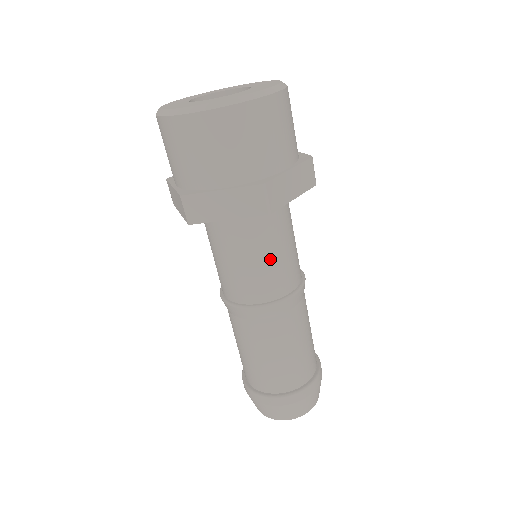
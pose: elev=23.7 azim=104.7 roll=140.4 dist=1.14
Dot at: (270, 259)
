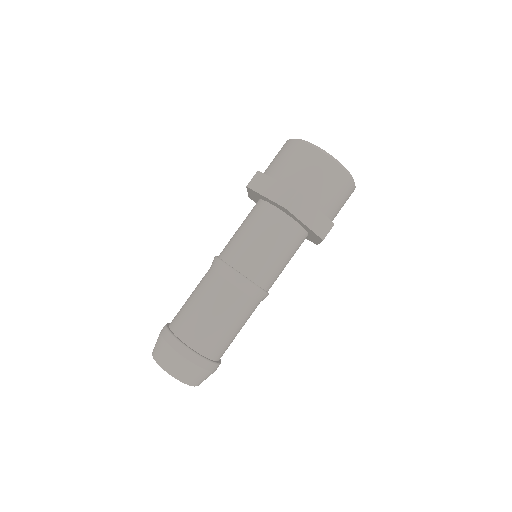
Dot at: (283, 263)
